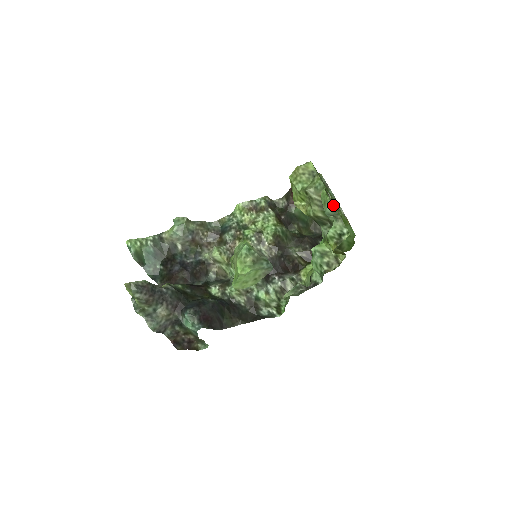
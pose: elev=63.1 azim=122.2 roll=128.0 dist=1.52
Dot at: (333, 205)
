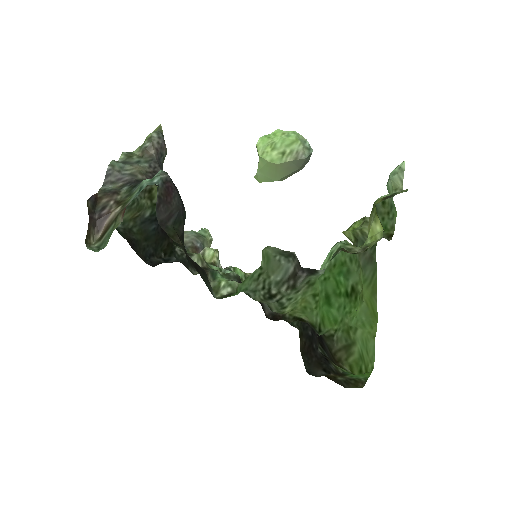
Dot at: occluded
